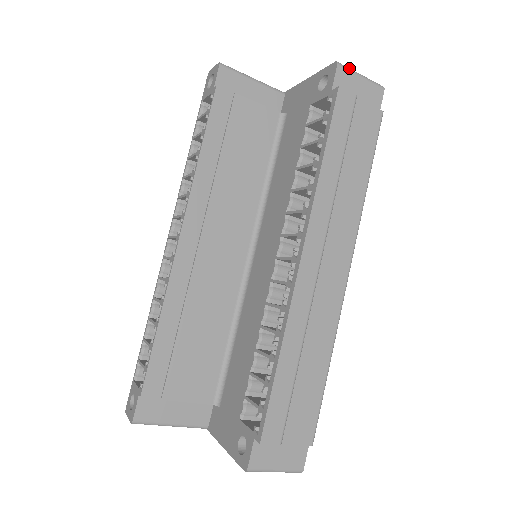
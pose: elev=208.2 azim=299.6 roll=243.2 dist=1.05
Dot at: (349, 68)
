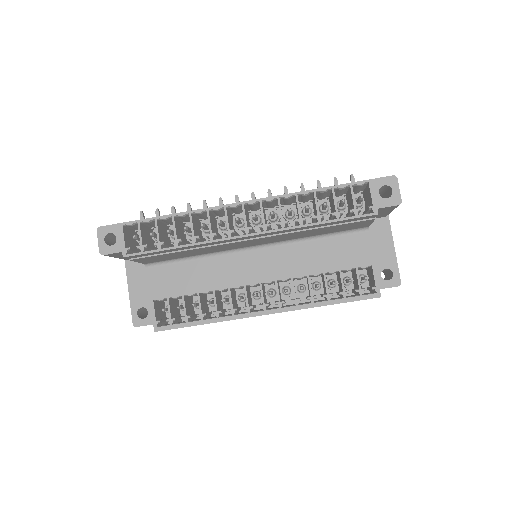
Dot at: occluded
